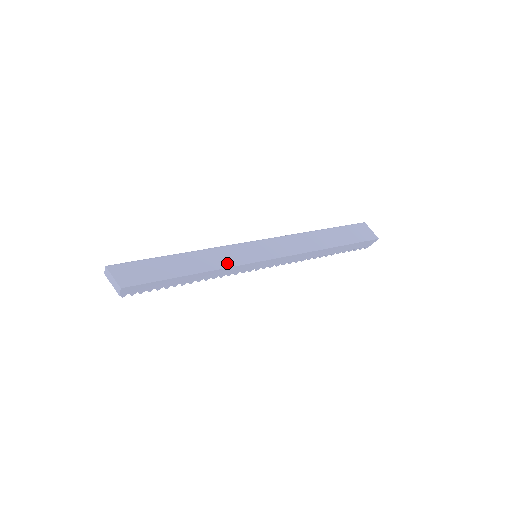
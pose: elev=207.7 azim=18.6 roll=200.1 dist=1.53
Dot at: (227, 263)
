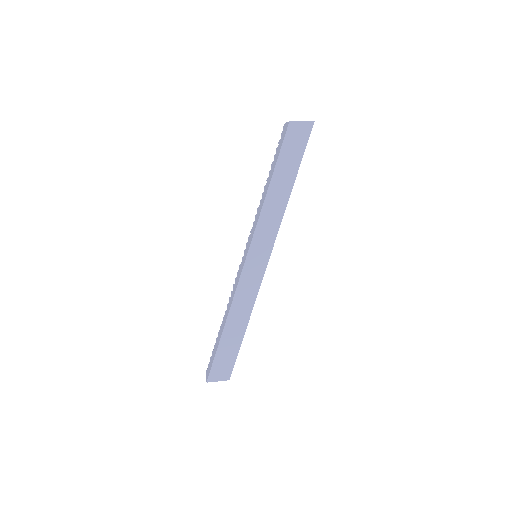
Dot at: (253, 295)
